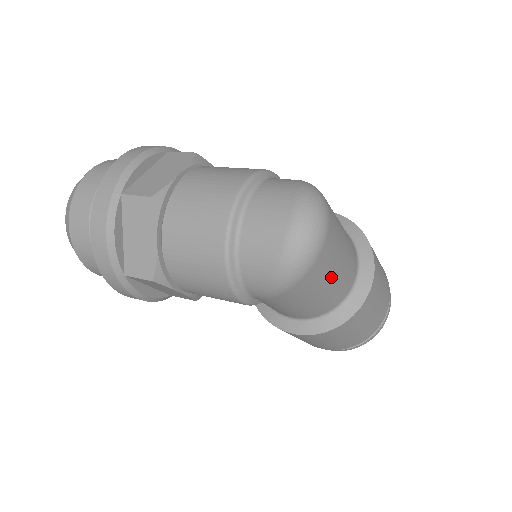
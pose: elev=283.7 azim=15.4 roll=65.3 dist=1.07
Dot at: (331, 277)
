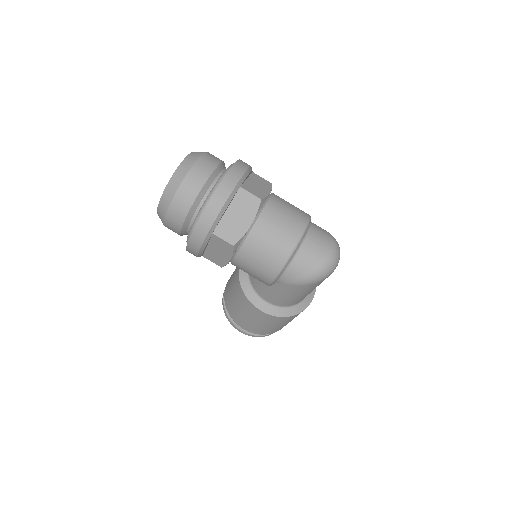
Dot at: occluded
